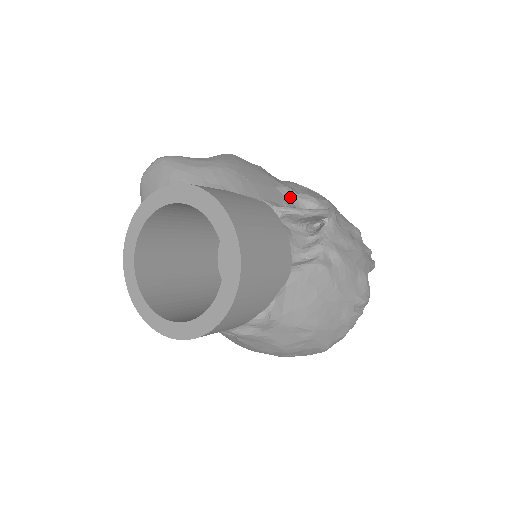
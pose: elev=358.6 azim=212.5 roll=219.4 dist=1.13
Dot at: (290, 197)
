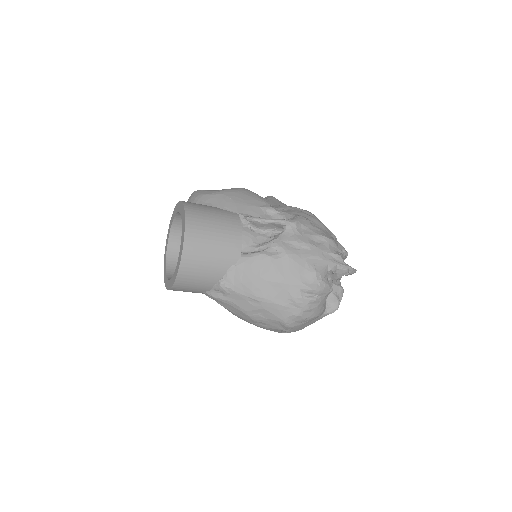
Dot at: (270, 213)
